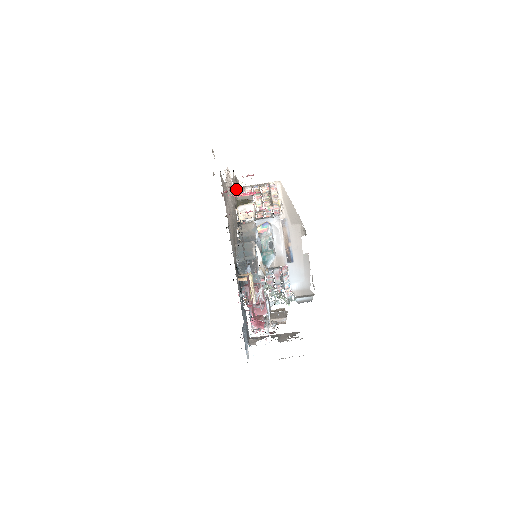
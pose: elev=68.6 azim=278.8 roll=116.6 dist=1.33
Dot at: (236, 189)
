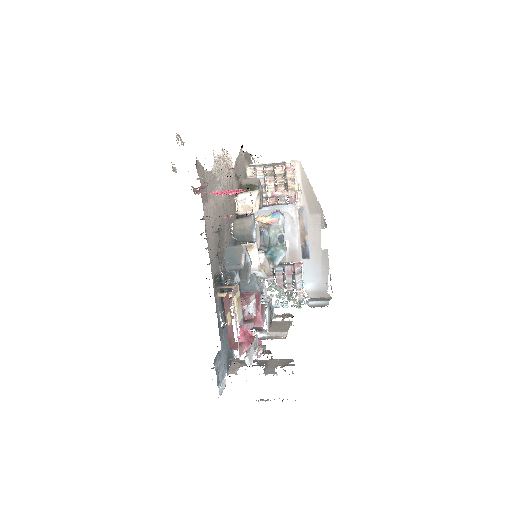
Dot at: (244, 168)
